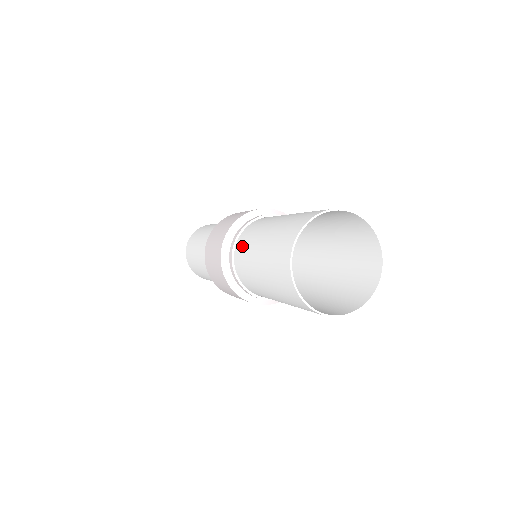
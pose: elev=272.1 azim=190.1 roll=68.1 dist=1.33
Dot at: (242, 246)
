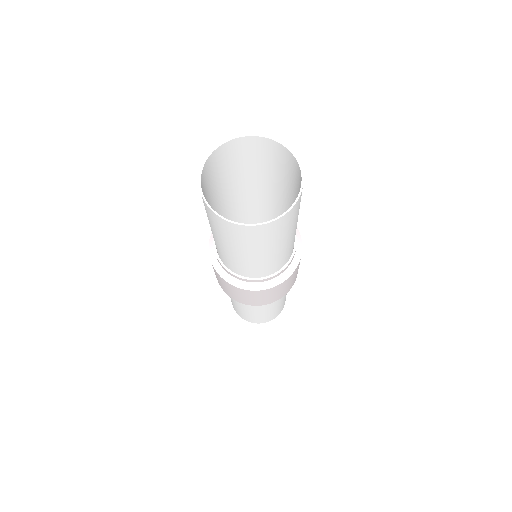
Dot at: occluded
